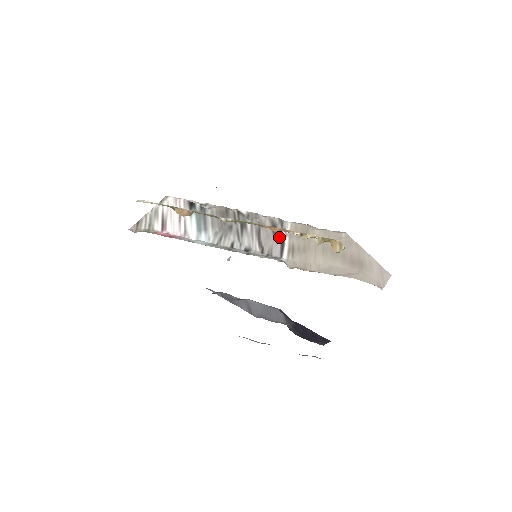
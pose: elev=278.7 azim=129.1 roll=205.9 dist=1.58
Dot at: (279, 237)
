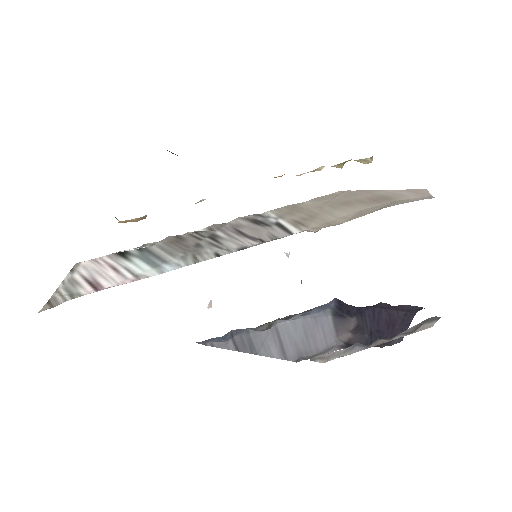
Dot at: (269, 224)
